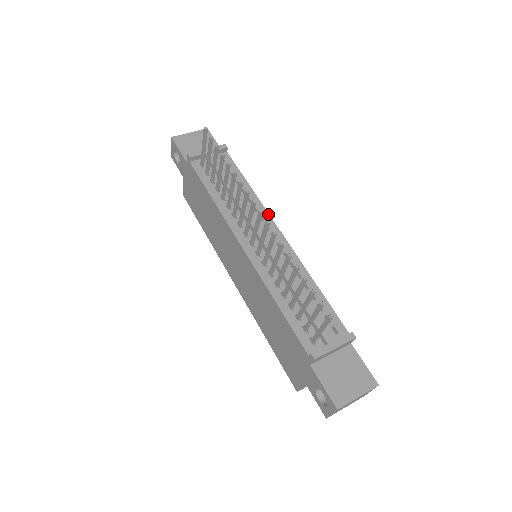
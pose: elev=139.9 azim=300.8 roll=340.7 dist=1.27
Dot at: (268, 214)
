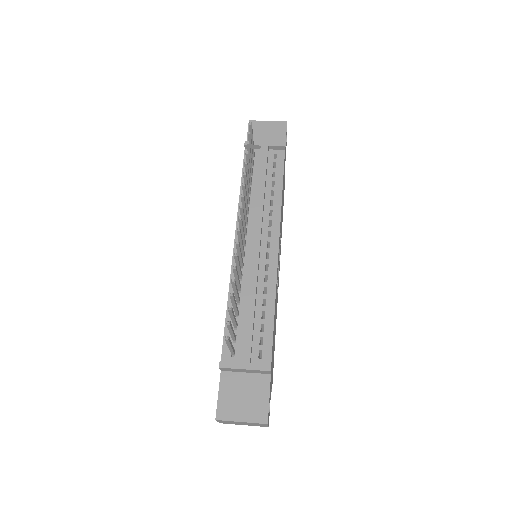
Dot at: (279, 223)
